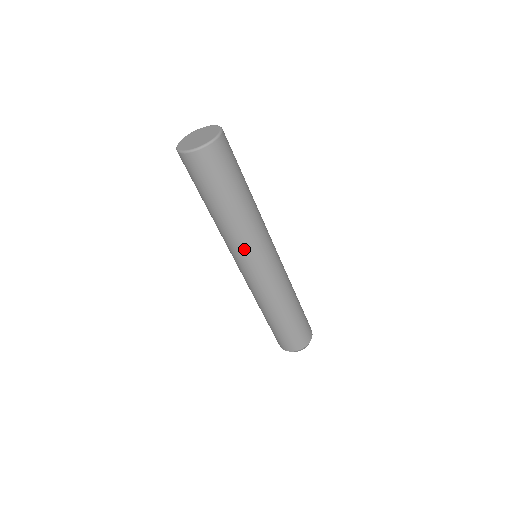
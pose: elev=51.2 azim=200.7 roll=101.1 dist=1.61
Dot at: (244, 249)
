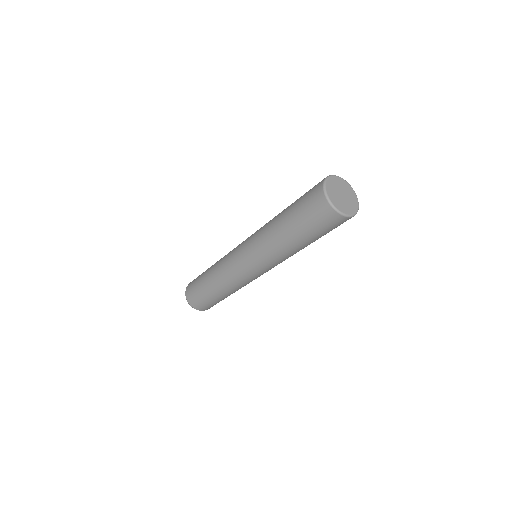
Dot at: (270, 263)
